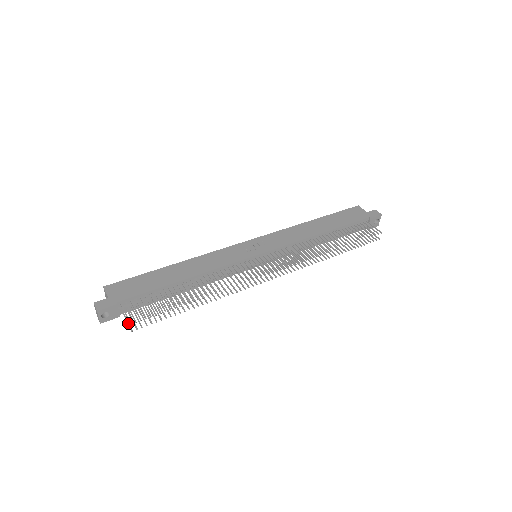
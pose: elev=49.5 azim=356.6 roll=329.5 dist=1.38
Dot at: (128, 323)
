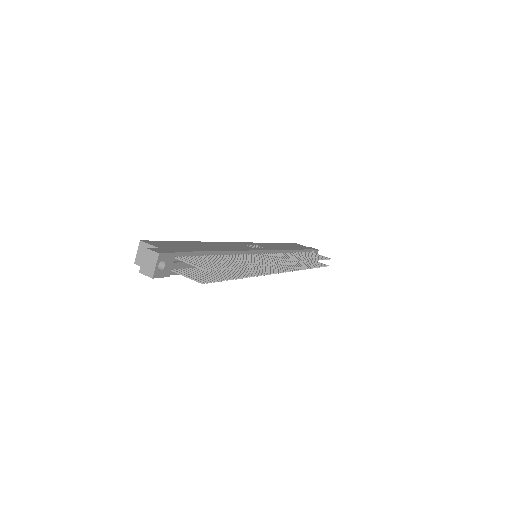
Dot at: (192, 277)
